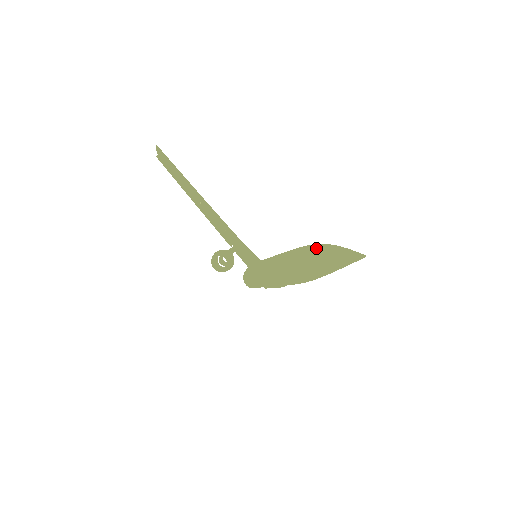
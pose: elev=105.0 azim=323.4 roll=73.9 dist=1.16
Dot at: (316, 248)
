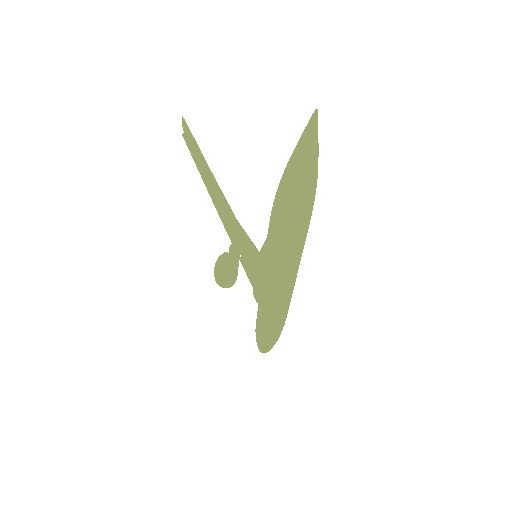
Dot at: occluded
